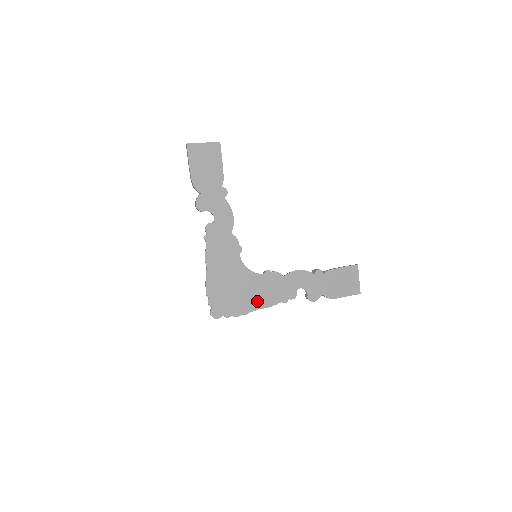
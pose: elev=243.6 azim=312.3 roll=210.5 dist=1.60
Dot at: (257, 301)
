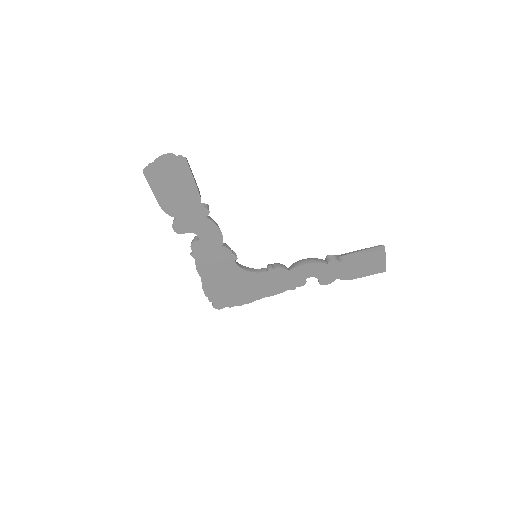
Dot at: (261, 293)
